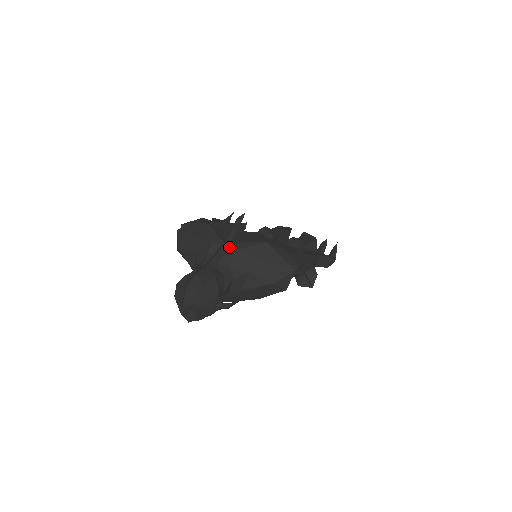
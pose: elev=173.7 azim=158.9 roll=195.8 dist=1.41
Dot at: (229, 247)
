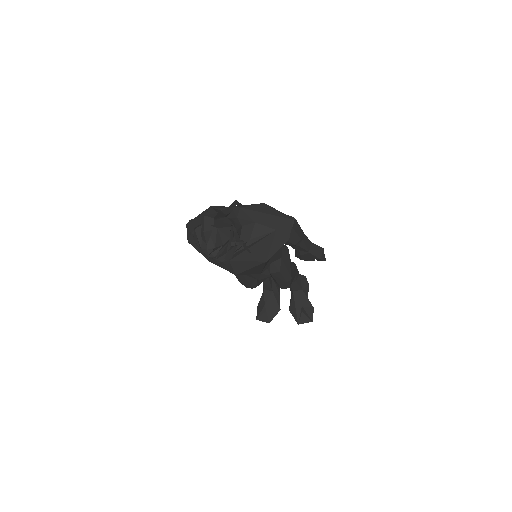
Dot at: (234, 207)
